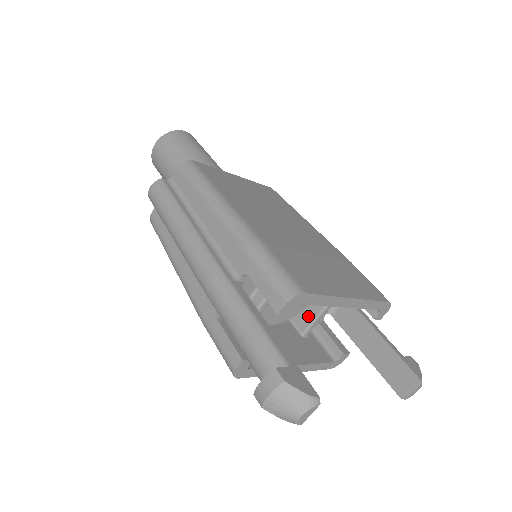
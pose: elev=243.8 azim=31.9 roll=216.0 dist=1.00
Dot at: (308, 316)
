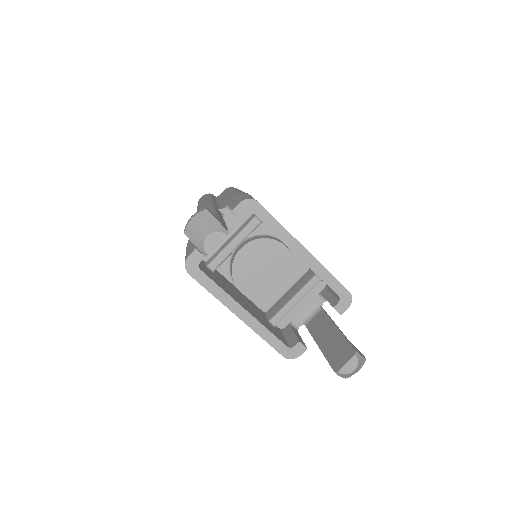
Dot at: (280, 306)
